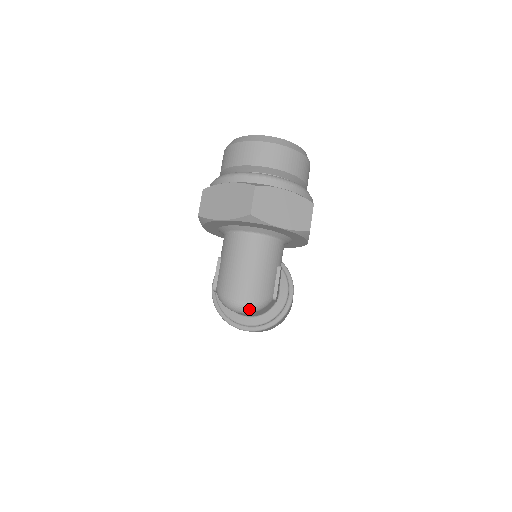
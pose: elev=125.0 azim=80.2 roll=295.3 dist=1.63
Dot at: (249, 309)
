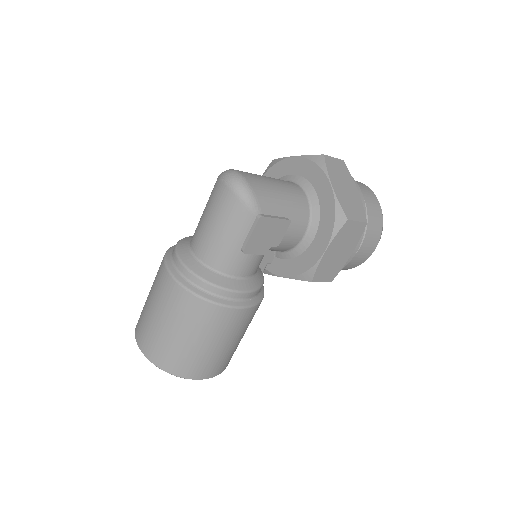
Dot at: (238, 182)
